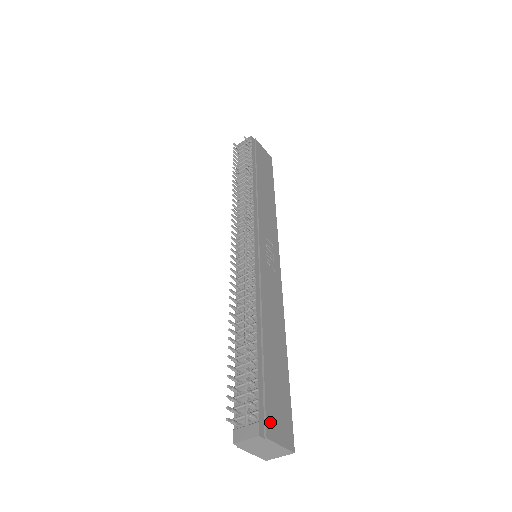
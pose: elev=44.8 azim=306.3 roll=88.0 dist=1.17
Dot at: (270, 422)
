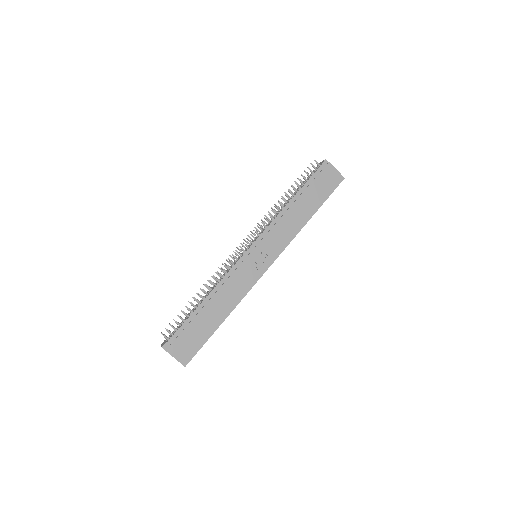
Dot at: (175, 346)
